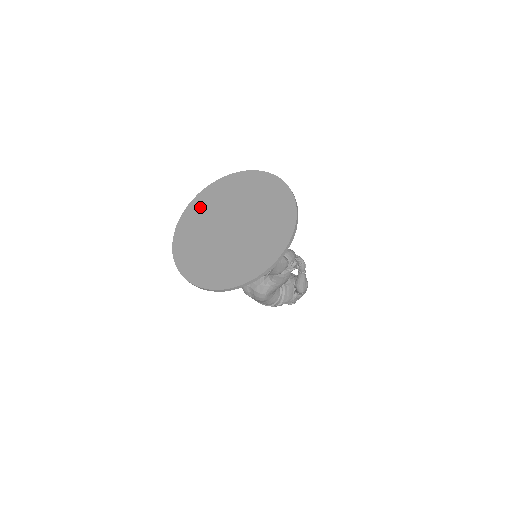
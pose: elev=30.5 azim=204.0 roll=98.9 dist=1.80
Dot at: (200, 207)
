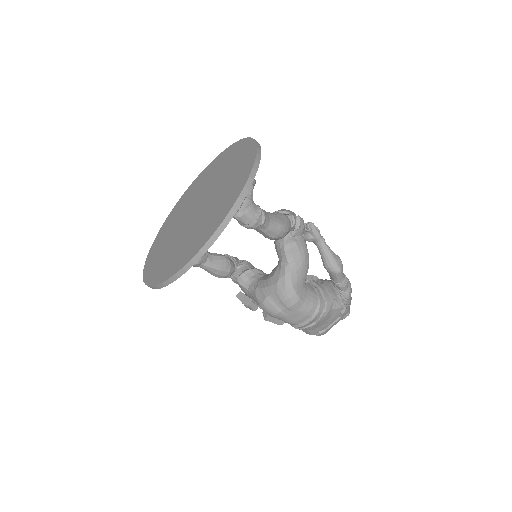
Dot at: (162, 235)
